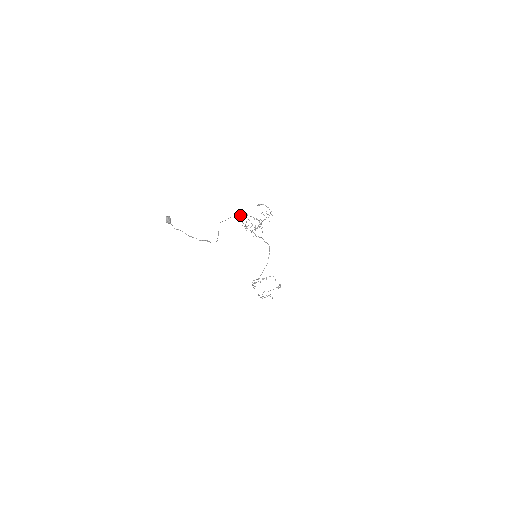
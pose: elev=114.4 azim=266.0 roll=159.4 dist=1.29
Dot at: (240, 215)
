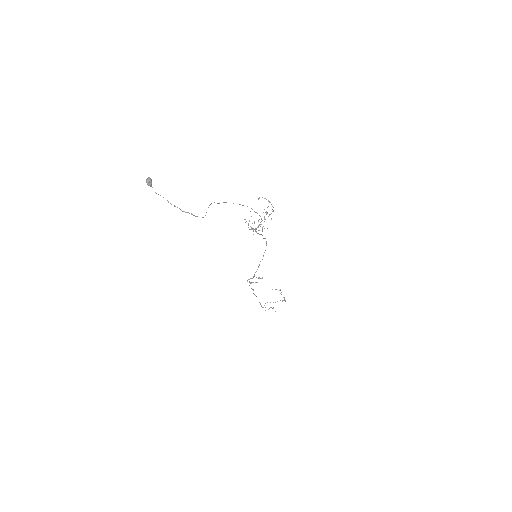
Dot at: occluded
